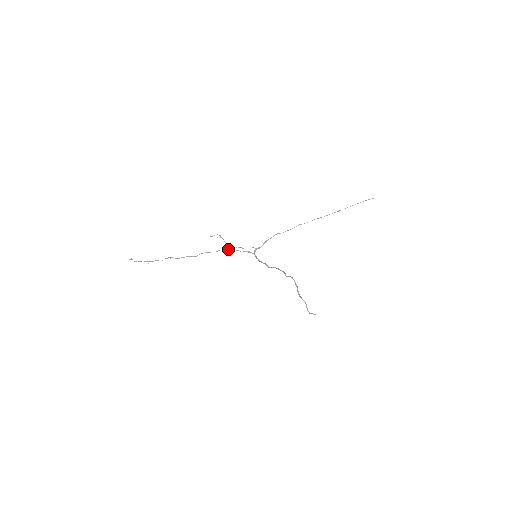
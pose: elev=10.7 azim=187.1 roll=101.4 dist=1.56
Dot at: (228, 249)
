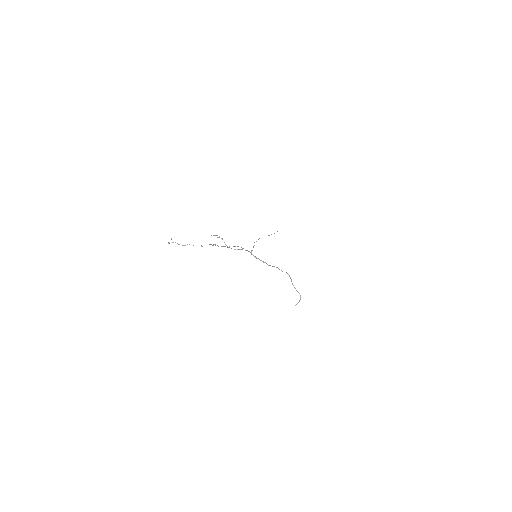
Dot at: occluded
